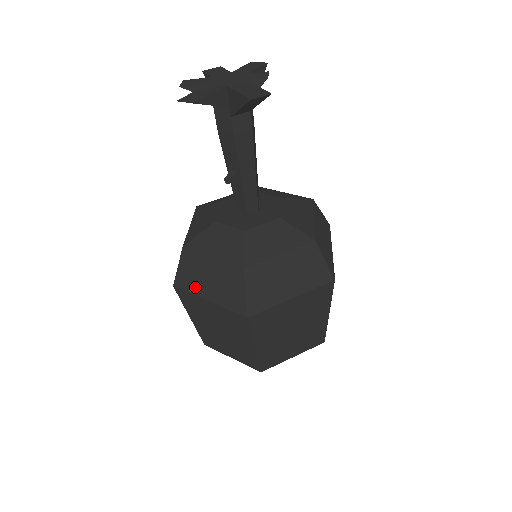
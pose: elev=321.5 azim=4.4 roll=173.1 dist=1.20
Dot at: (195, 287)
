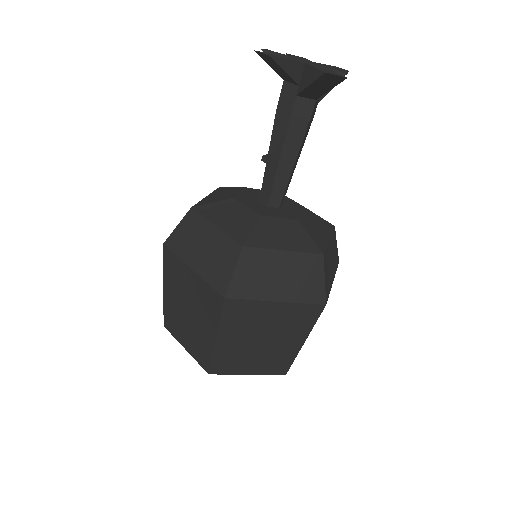
Dot at: (185, 251)
